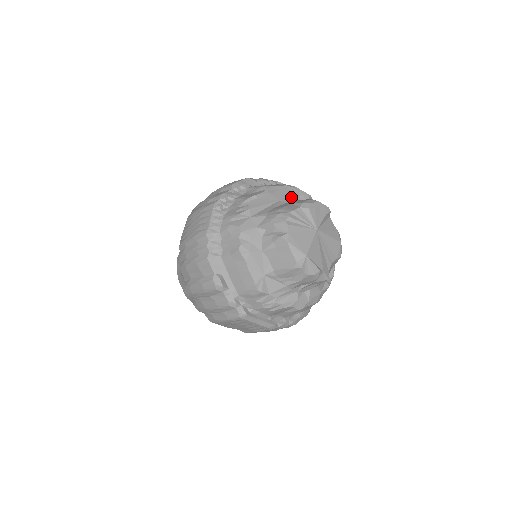
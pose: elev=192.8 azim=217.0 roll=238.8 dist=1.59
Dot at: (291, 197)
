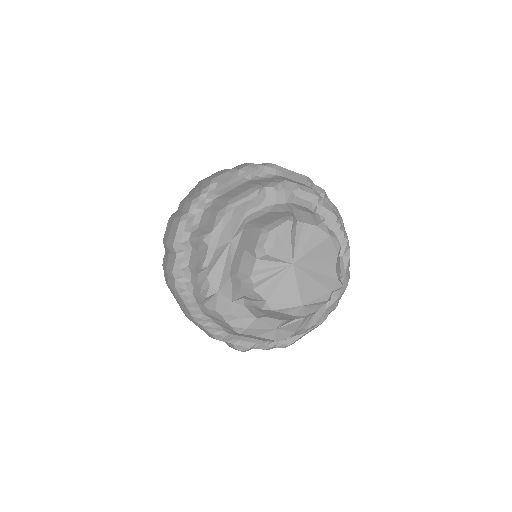
Dot at: (239, 219)
